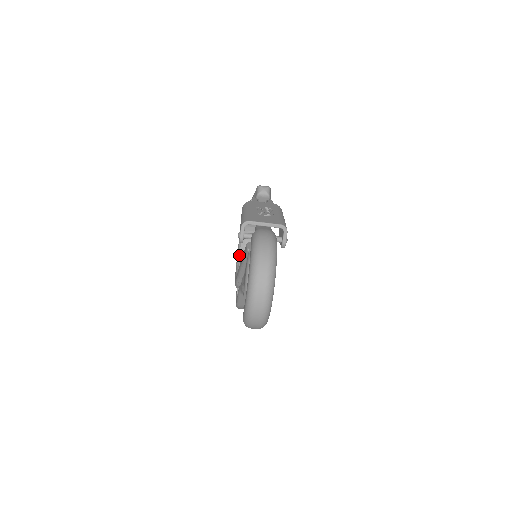
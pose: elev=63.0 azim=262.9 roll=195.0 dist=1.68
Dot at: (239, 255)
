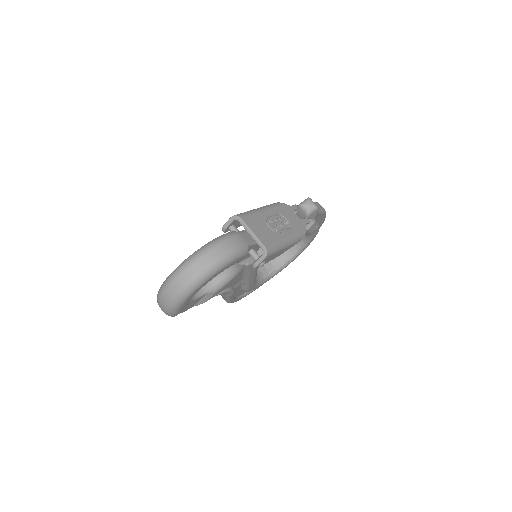
Dot at: occluded
